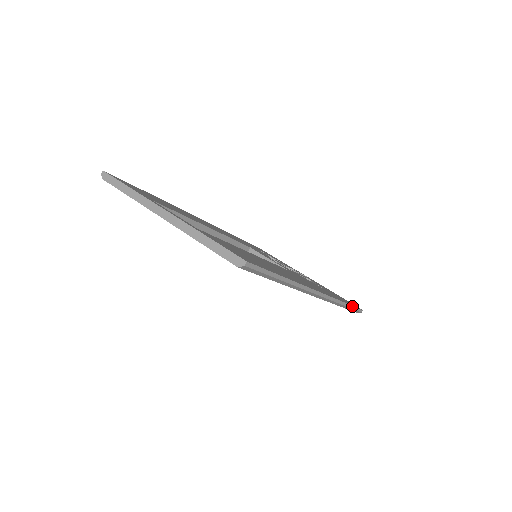
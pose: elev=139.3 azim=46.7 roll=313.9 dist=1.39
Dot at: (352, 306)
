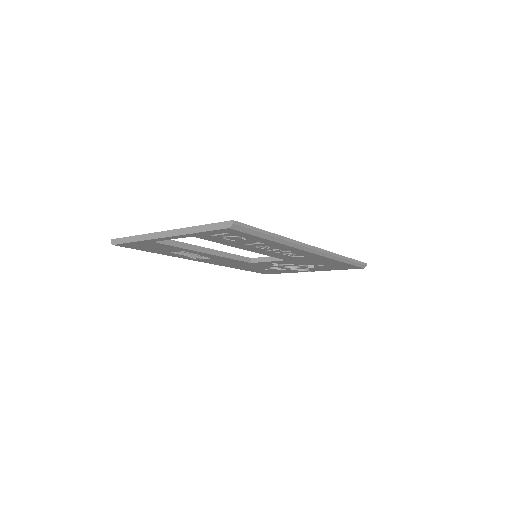
Dot at: (353, 260)
